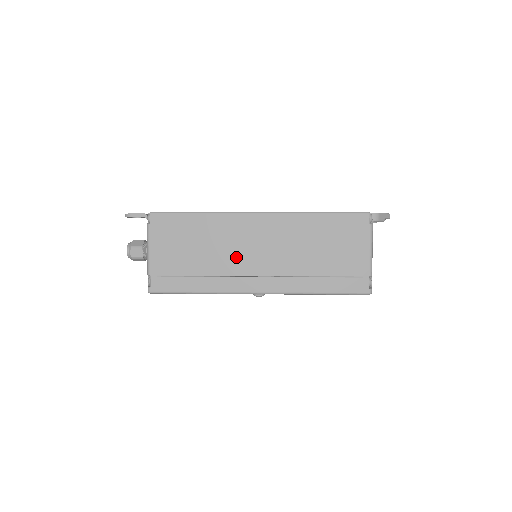
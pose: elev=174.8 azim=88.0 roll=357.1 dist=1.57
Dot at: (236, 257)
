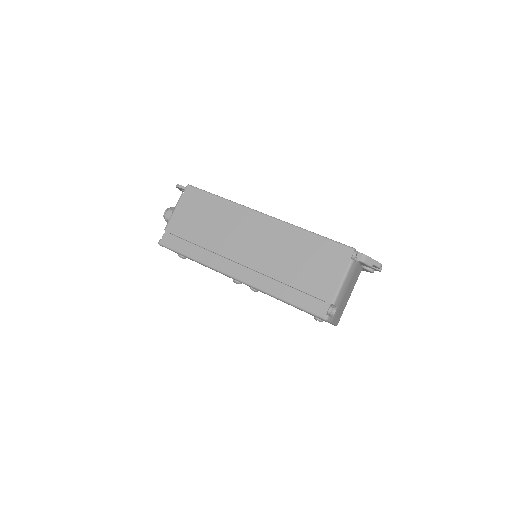
Dot at: (232, 242)
